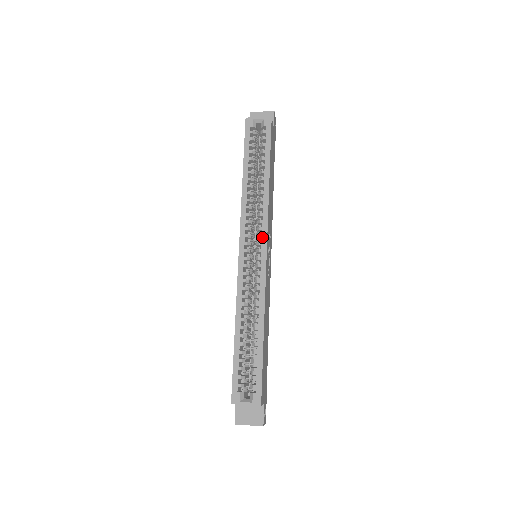
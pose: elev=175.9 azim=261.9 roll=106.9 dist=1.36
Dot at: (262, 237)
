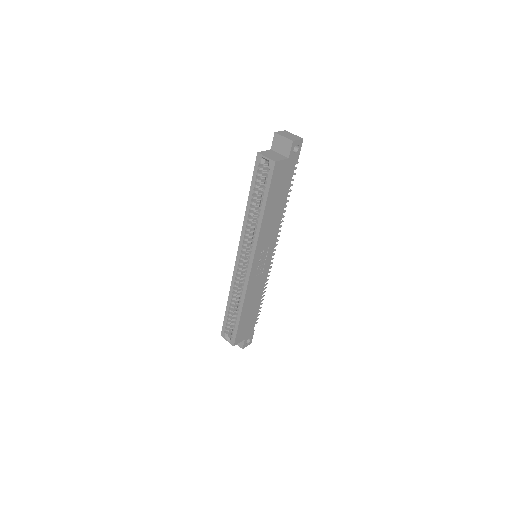
Dot at: (251, 256)
